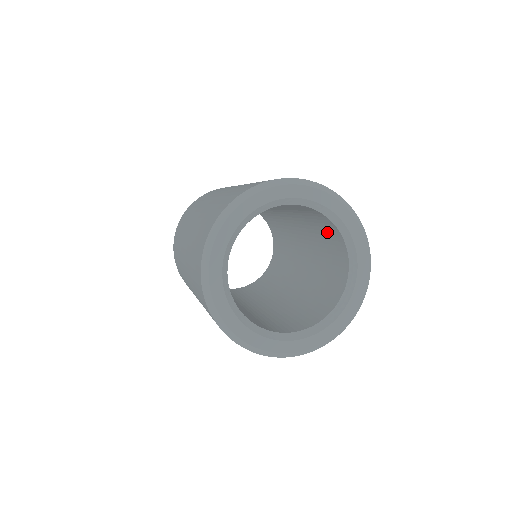
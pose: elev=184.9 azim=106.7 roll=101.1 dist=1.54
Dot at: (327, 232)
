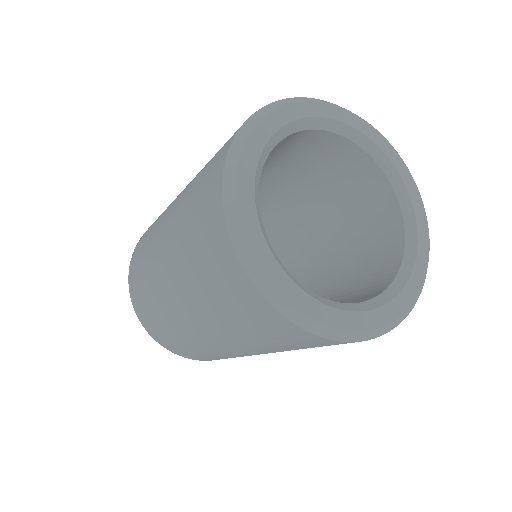
Dot at: (371, 218)
